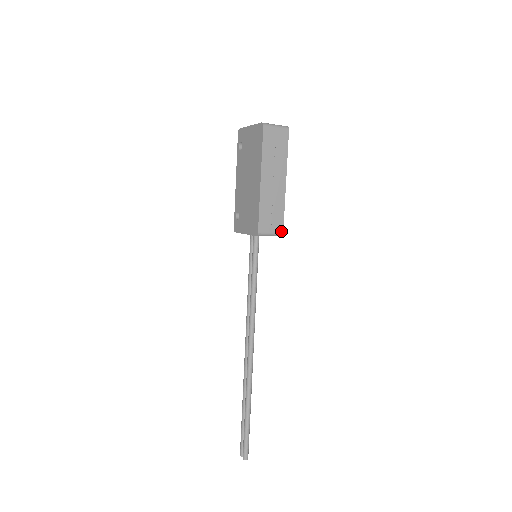
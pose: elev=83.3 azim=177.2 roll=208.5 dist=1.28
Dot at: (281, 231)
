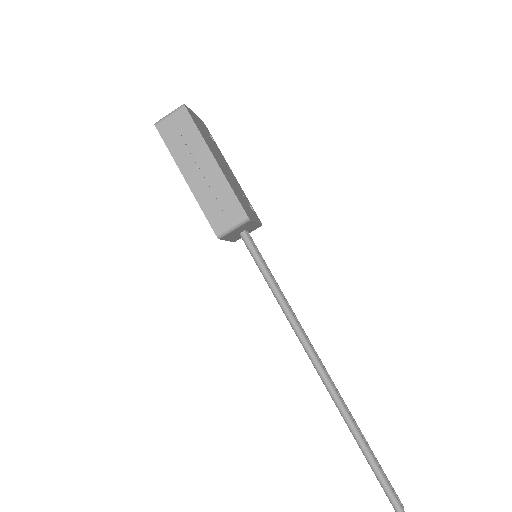
Dot at: (243, 215)
